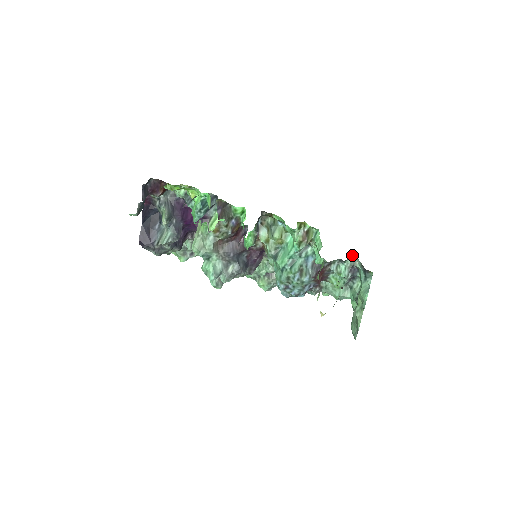
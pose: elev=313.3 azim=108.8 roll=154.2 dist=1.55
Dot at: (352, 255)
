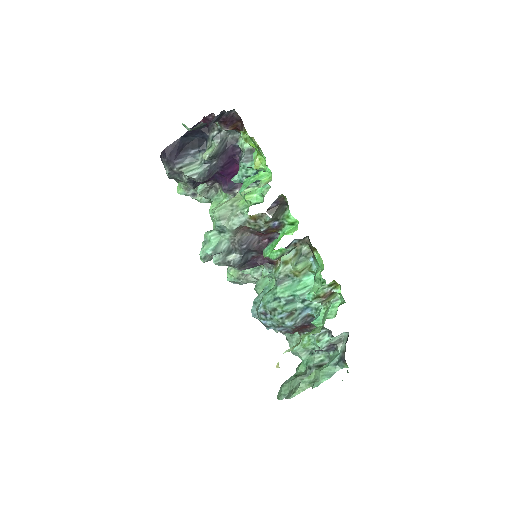
Dot at: (343, 336)
